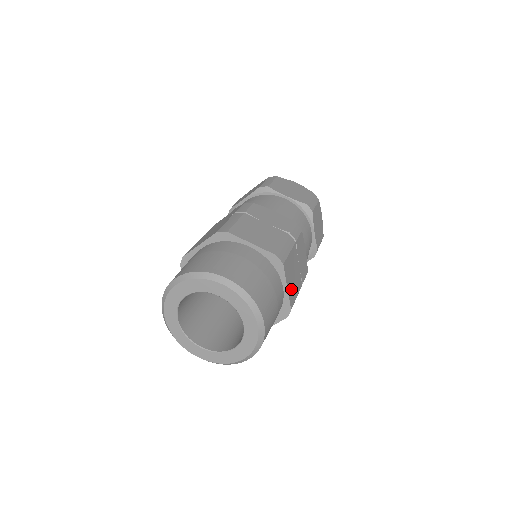
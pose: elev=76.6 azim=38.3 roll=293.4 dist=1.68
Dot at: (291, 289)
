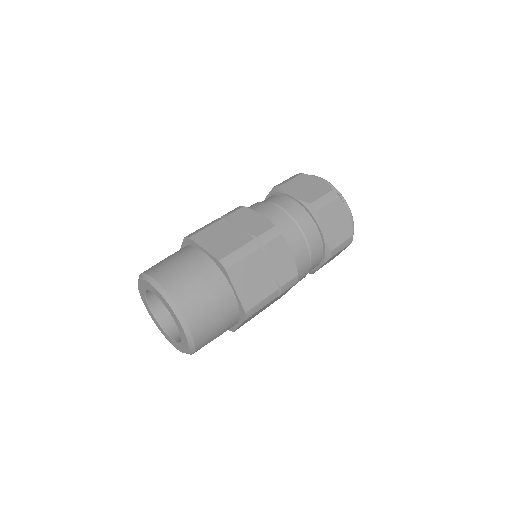
Dot at: (247, 293)
